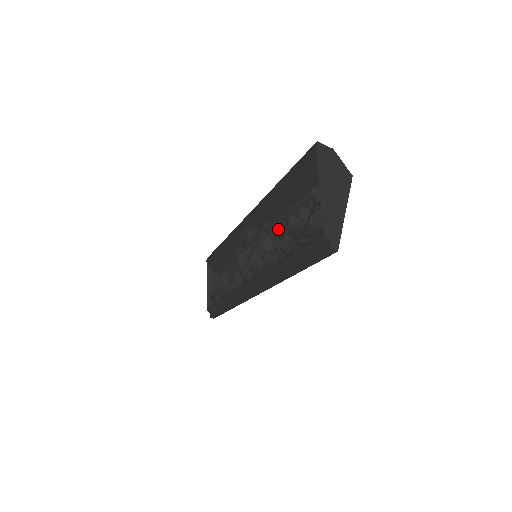
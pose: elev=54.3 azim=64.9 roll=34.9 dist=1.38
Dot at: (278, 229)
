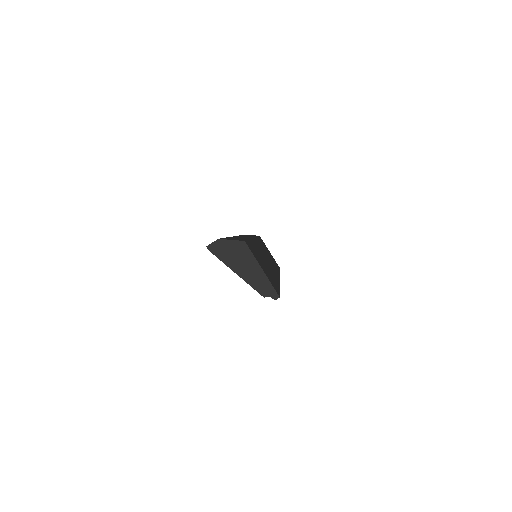
Dot at: occluded
